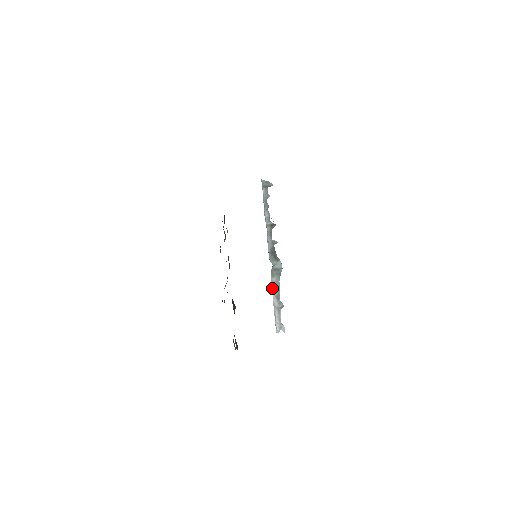
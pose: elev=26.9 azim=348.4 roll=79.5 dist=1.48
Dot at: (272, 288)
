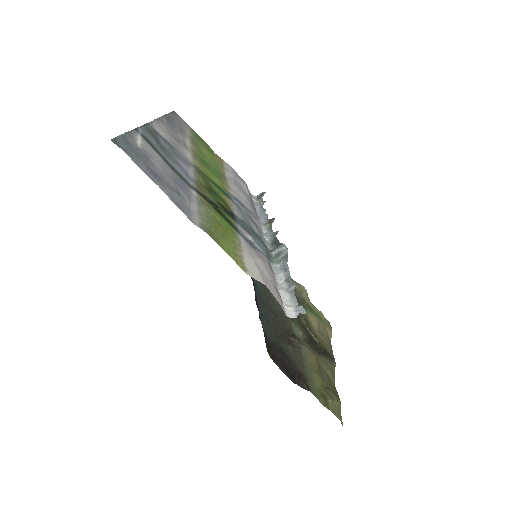
Dot at: (276, 274)
